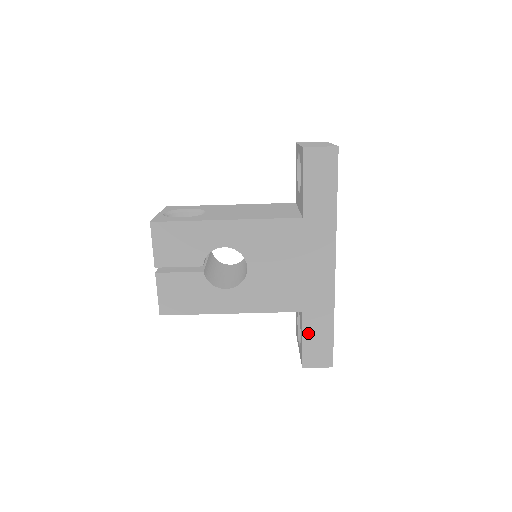
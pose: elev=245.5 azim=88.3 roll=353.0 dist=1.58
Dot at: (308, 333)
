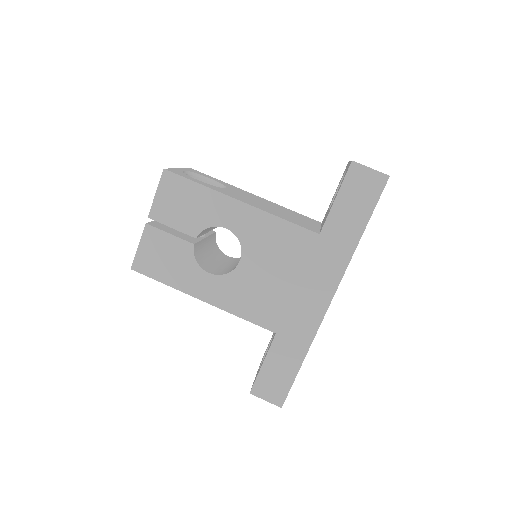
Dot at: (272, 359)
